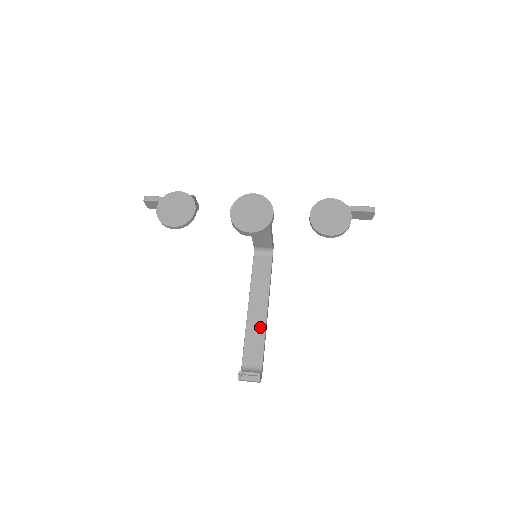
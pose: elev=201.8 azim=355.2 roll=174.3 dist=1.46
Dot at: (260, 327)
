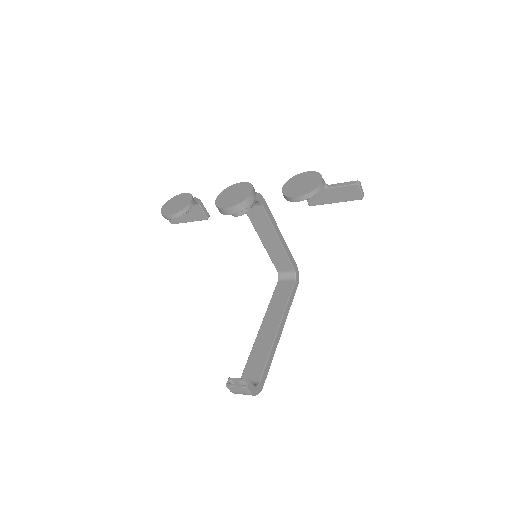
Dot at: (267, 343)
